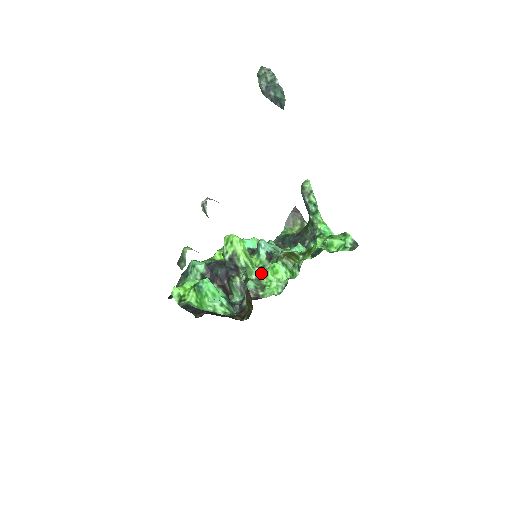
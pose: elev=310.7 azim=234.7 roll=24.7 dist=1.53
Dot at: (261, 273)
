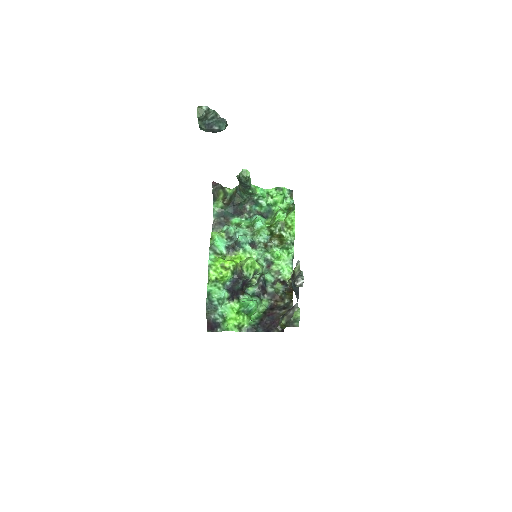
Dot at: (268, 264)
